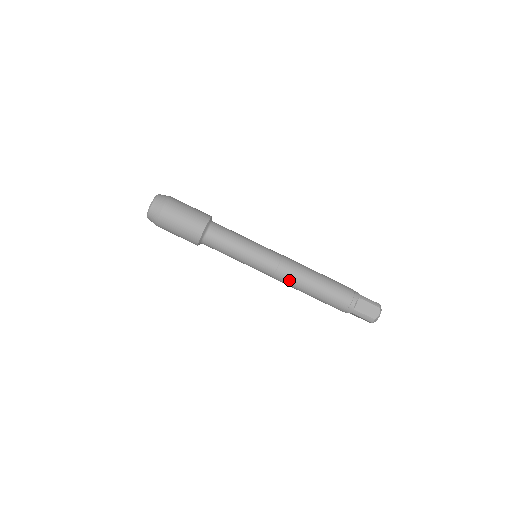
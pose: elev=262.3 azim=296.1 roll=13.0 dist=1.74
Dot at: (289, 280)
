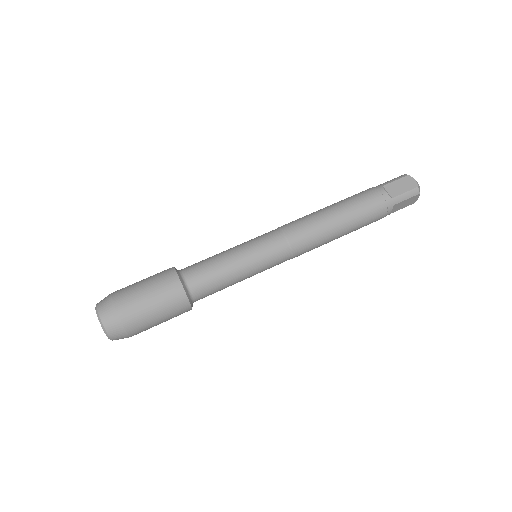
Dot at: (310, 237)
